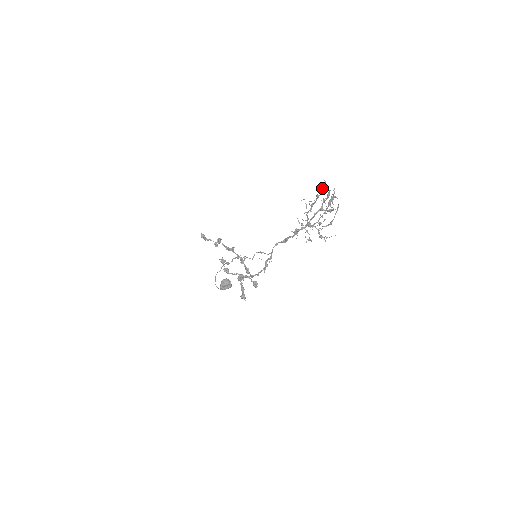
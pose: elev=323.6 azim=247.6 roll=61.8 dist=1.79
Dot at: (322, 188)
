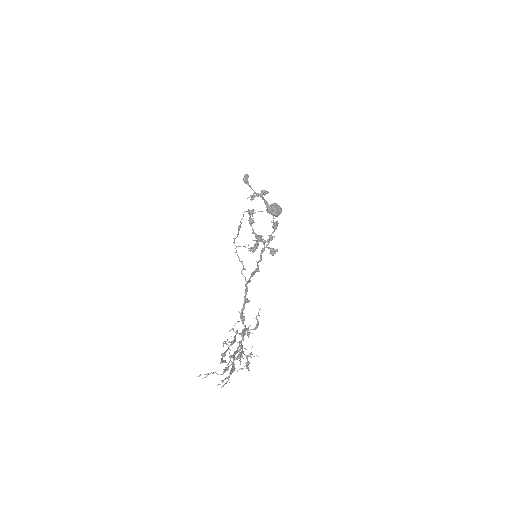
Dot at: (220, 363)
